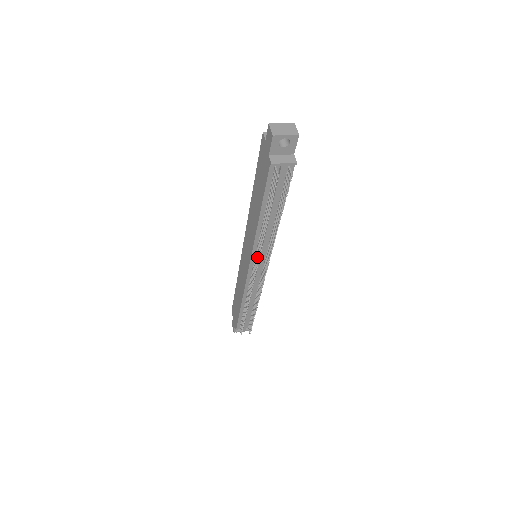
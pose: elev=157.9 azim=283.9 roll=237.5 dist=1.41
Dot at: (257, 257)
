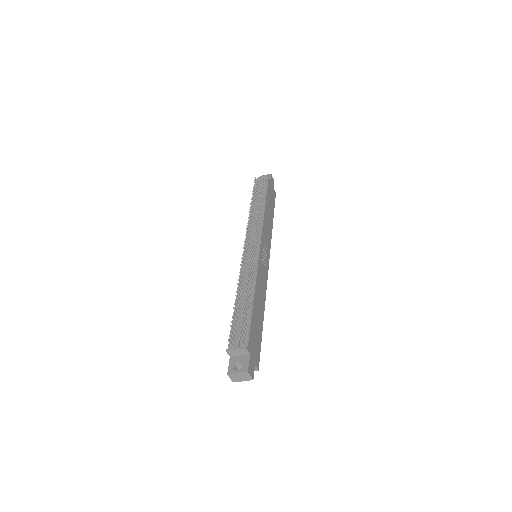
Dot at: (247, 231)
